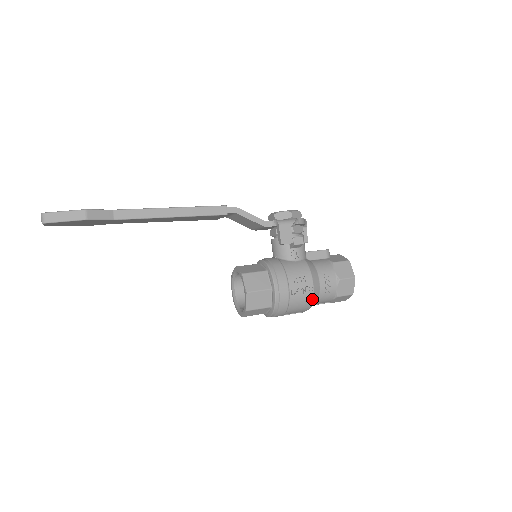
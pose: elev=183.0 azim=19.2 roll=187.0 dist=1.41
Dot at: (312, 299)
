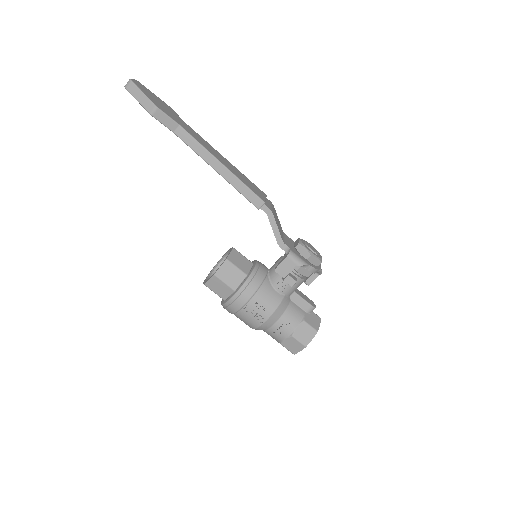
Dot at: (258, 327)
